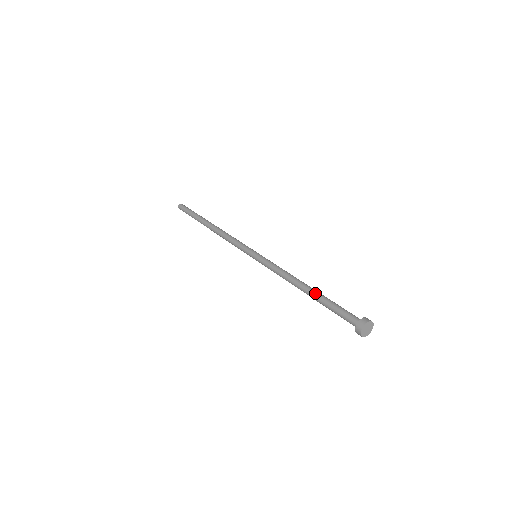
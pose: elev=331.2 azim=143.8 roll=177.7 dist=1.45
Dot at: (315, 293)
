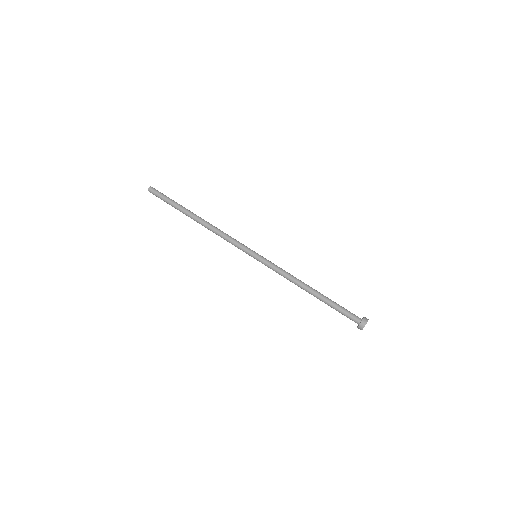
Dot at: (319, 298)
